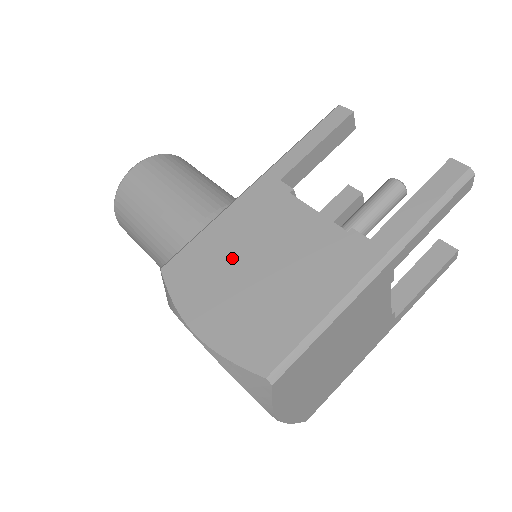
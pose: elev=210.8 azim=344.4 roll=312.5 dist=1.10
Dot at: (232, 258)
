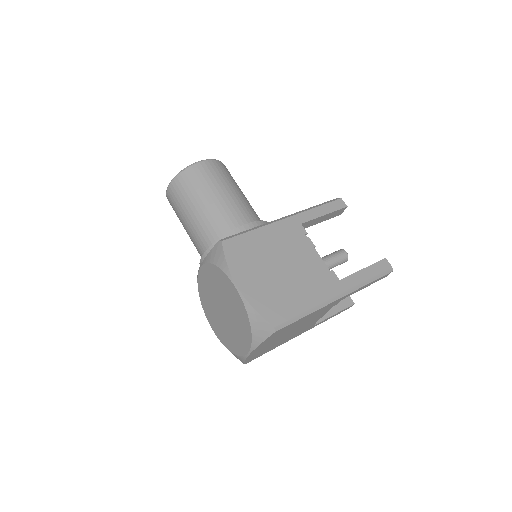
Dot at: (267, 255)
